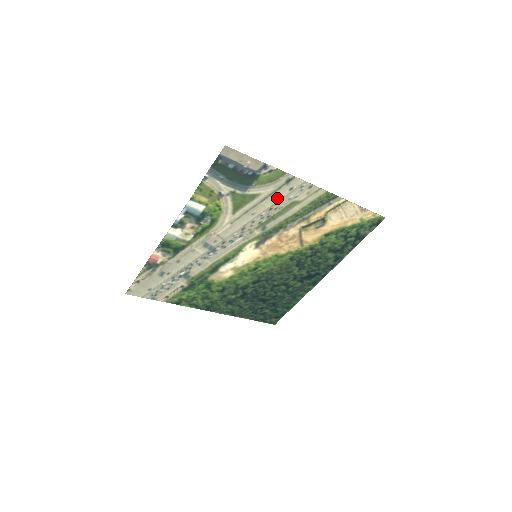
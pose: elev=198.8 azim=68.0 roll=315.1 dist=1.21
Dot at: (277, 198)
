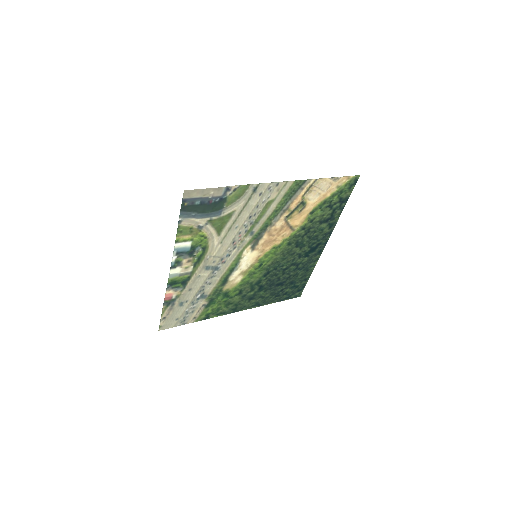
Dot at: (251, 206)
